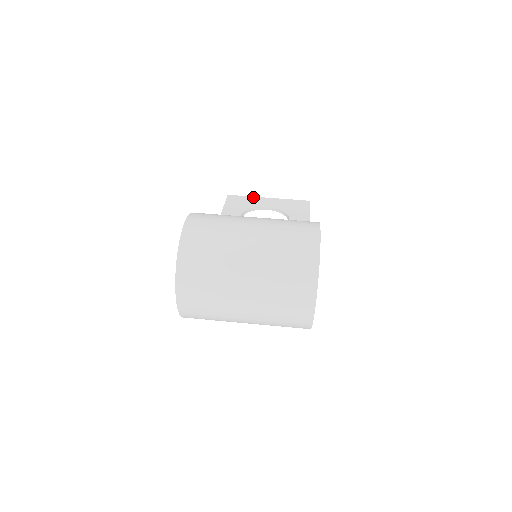
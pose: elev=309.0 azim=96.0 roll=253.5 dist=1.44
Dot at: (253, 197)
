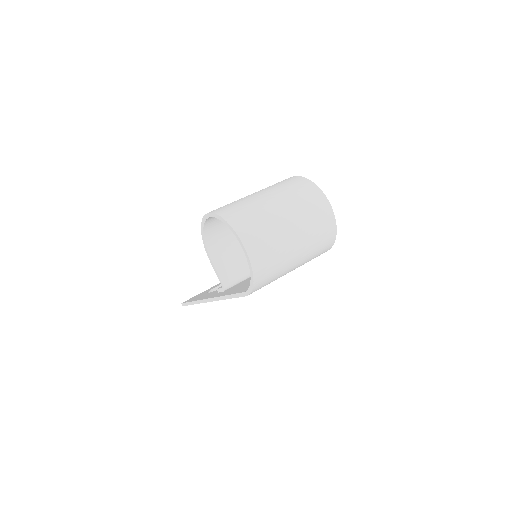
Dot at: (202, 292)
